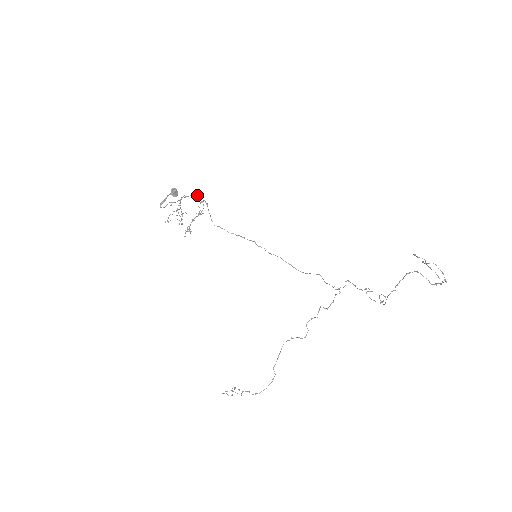
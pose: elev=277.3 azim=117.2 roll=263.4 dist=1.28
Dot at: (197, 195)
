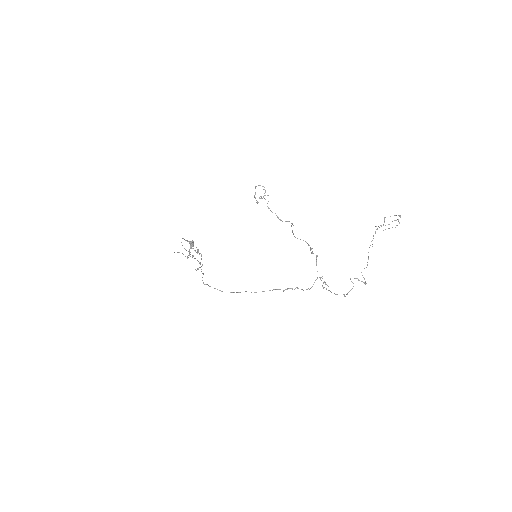
Dot at: occluded
